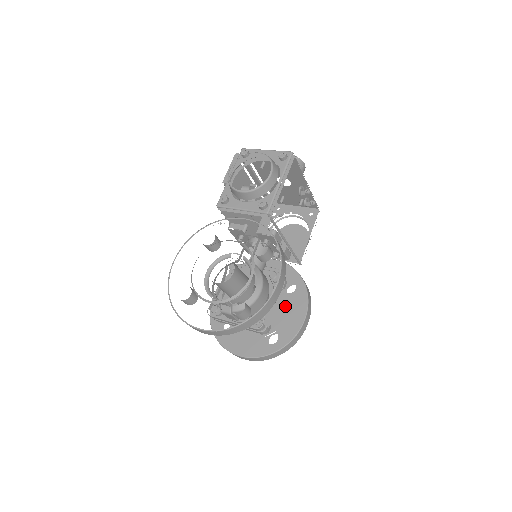
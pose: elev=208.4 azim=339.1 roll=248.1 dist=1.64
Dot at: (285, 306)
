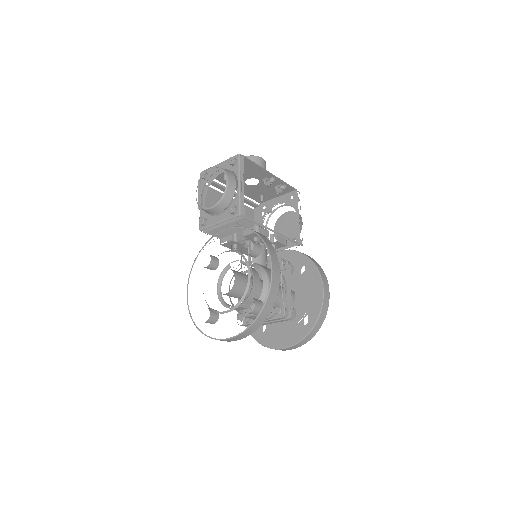
Dot at: (302, 287)
